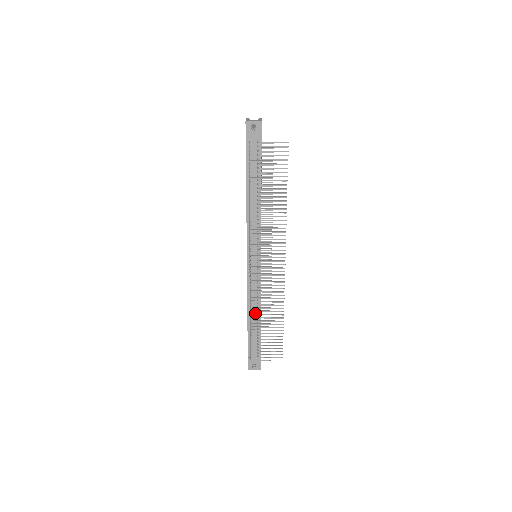
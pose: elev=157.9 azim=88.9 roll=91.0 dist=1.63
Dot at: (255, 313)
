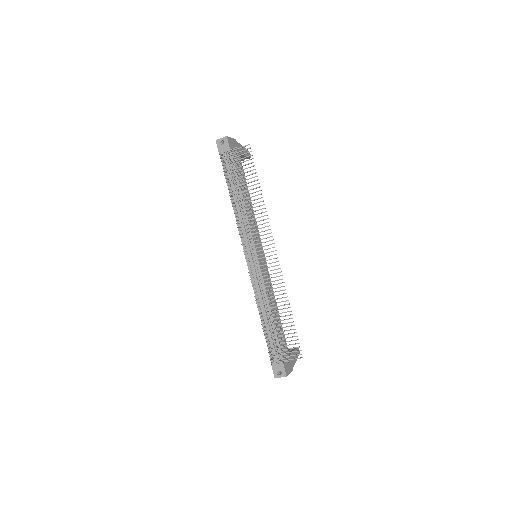
Dot at: occluded
